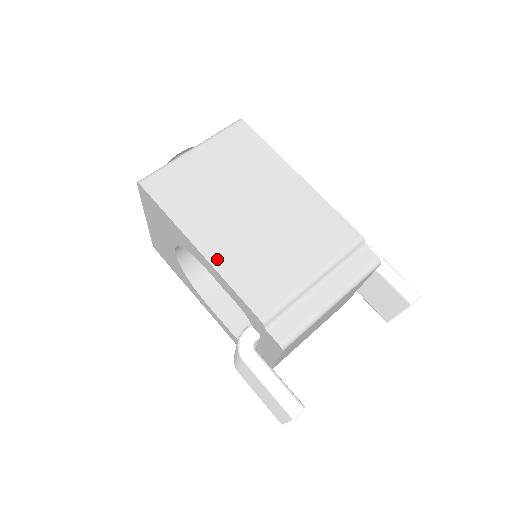
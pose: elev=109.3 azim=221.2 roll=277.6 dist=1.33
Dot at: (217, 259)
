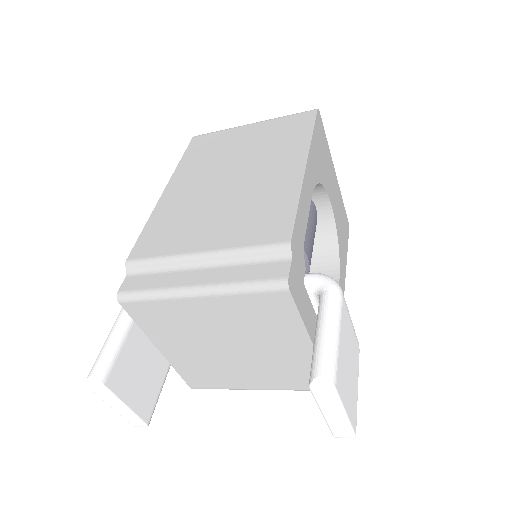
Dot at: (164, 202)
